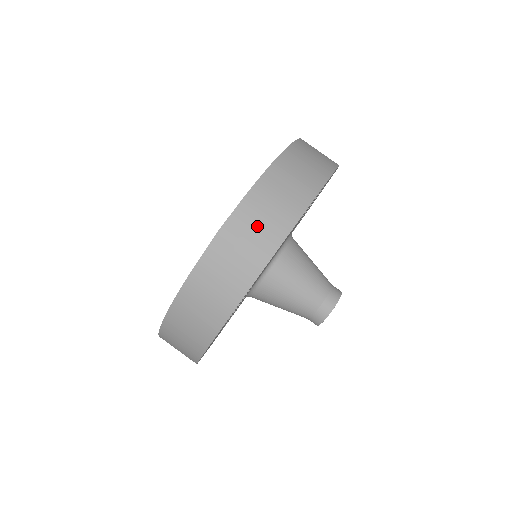
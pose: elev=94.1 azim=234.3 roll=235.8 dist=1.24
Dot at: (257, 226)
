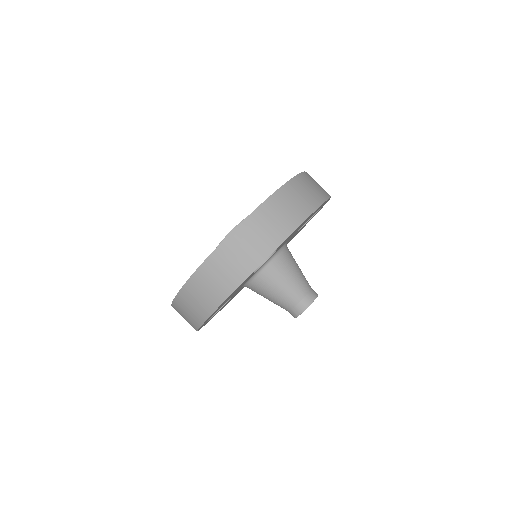
Dot at: (300, 196)
